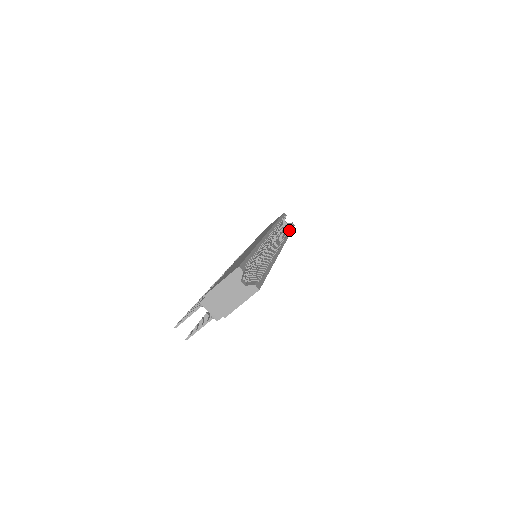
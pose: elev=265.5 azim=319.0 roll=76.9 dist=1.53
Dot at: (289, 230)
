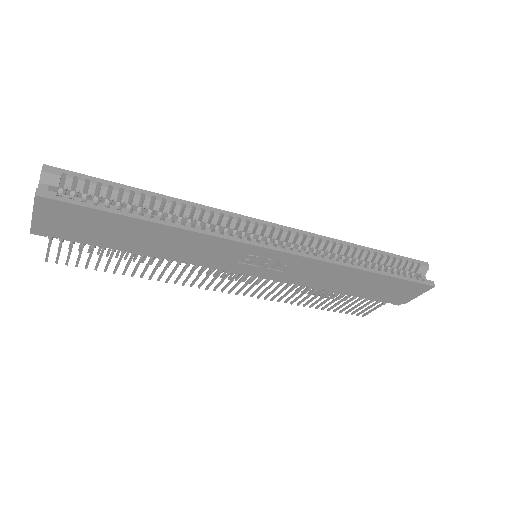
Dot at: (381, 270)
